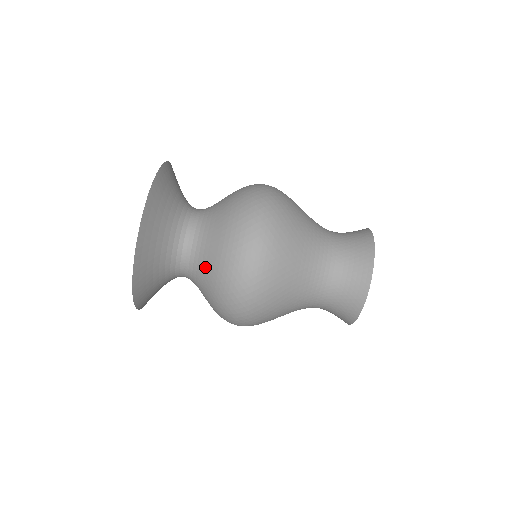
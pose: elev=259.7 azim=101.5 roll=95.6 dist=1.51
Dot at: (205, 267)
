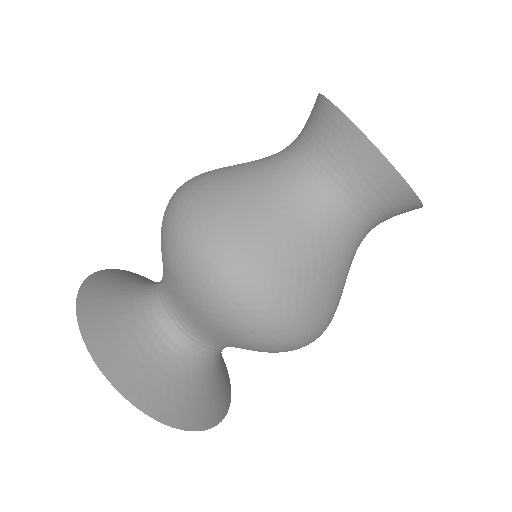
Dot at: occluded
